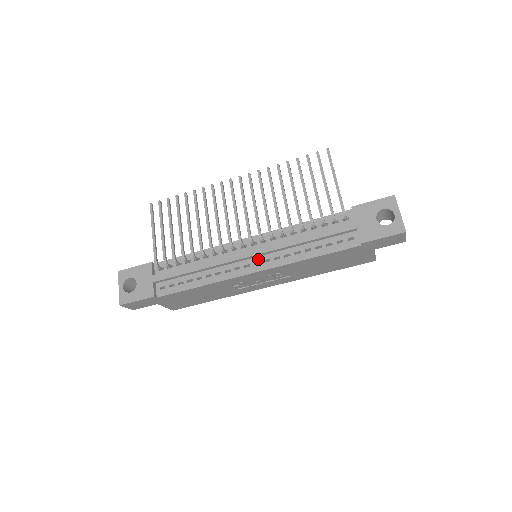
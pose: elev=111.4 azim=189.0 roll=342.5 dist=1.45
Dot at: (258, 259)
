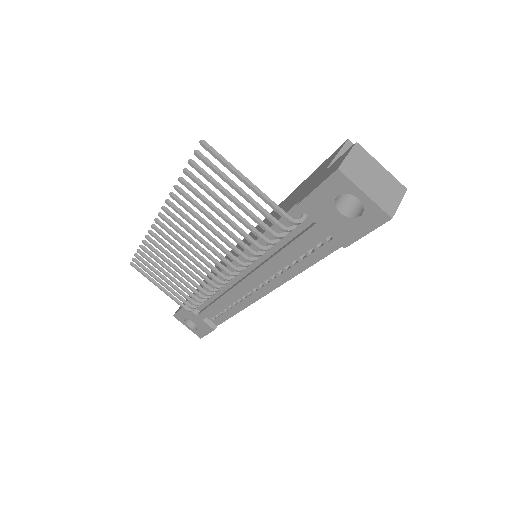
Dot at: (258, 282)
